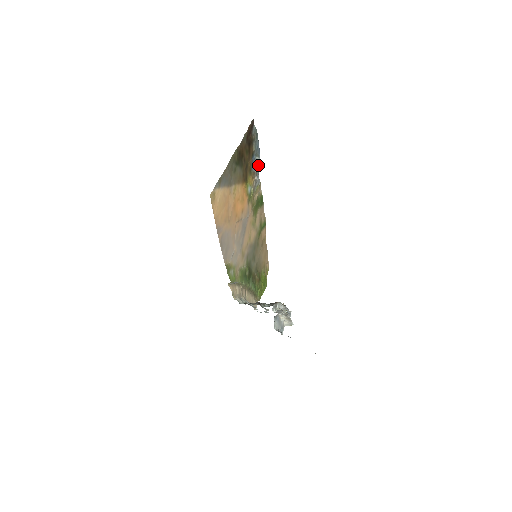
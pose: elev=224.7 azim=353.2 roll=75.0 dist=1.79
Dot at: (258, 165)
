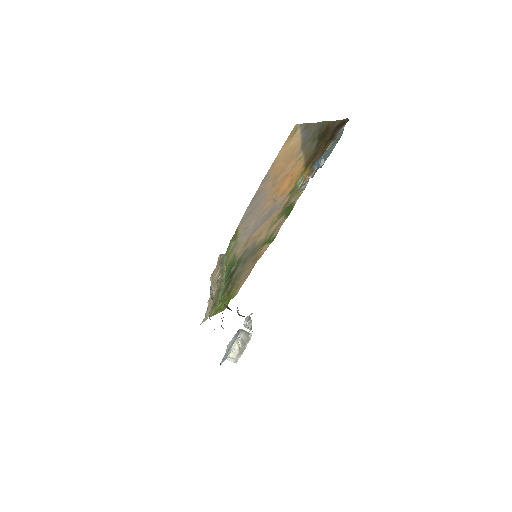
Dot at: occluded
